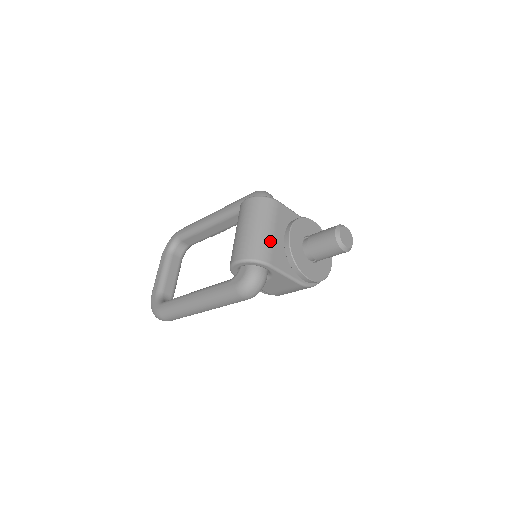
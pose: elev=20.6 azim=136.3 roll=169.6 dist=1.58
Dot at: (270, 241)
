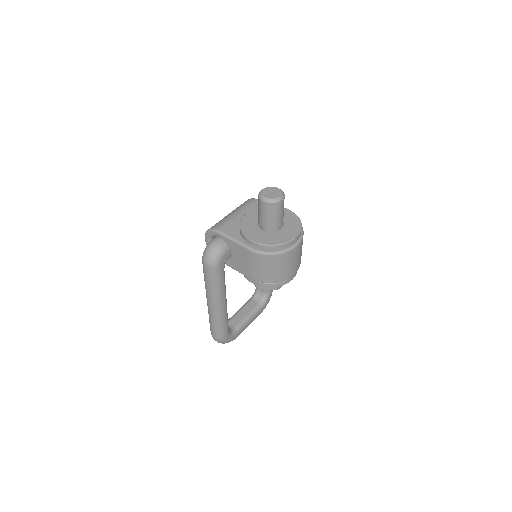
Dot at: (230, 219)
